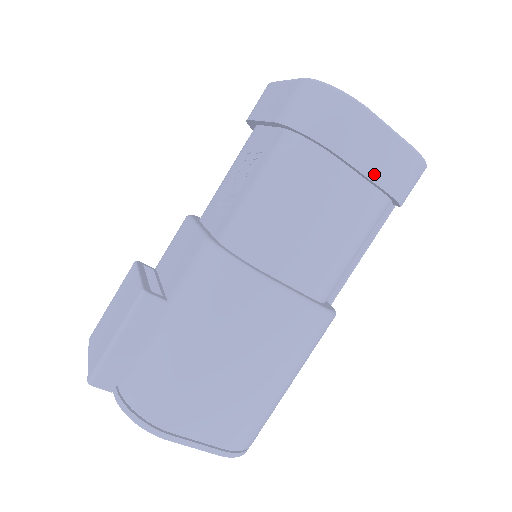
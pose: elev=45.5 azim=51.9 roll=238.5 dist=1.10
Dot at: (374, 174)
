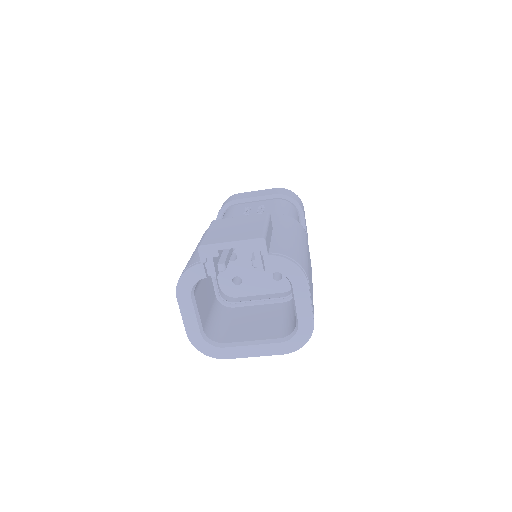
Dot at: (306, 231)
